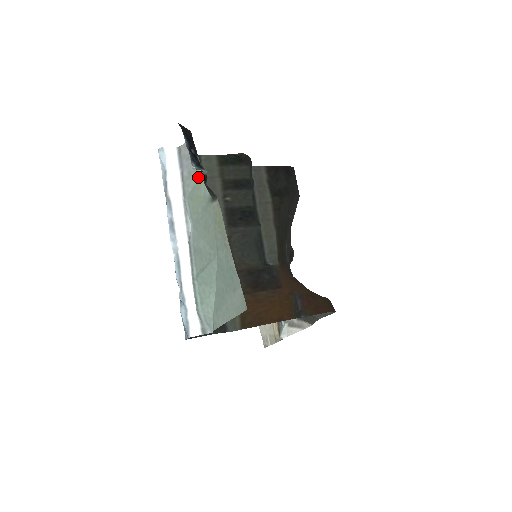
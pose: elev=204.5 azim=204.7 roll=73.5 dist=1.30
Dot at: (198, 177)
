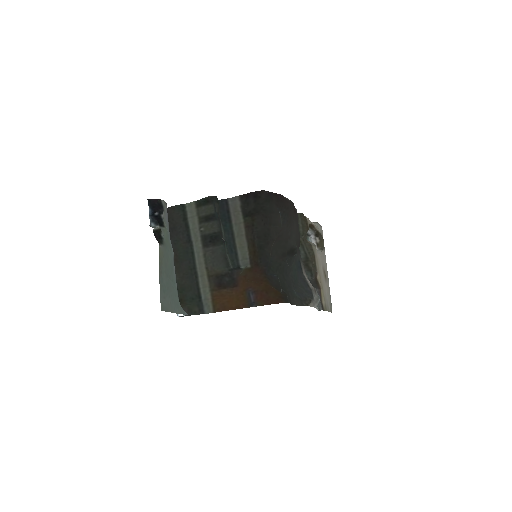
Dot at: (166, 226)
